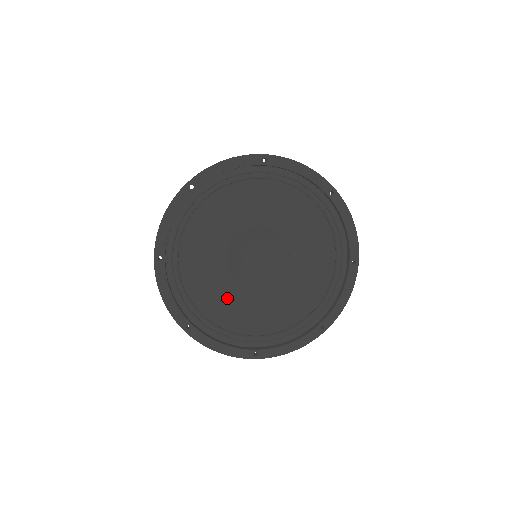
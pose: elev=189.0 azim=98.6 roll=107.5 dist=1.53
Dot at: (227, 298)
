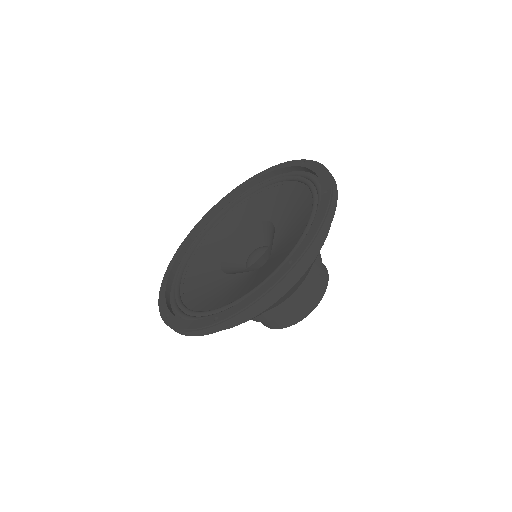
Dot at: (218, 293)
